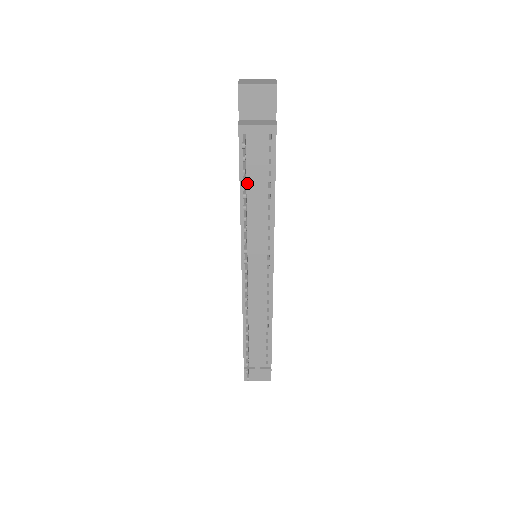
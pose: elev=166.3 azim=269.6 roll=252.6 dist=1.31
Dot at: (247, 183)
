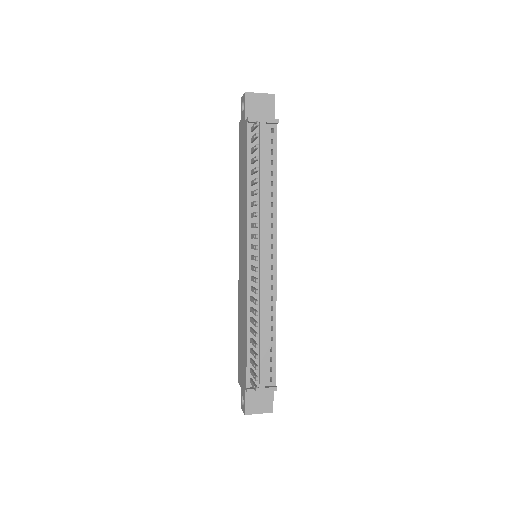
Dot at: occluded
